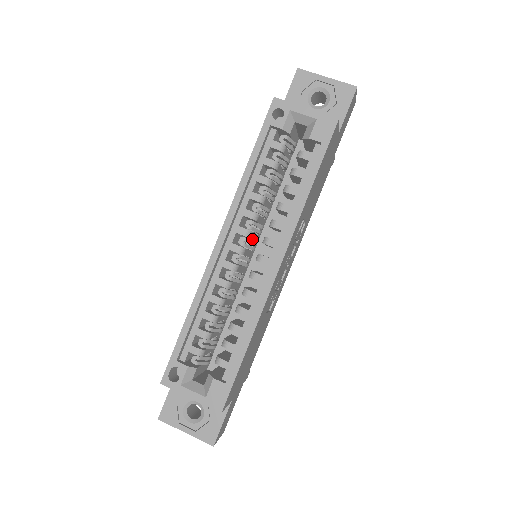
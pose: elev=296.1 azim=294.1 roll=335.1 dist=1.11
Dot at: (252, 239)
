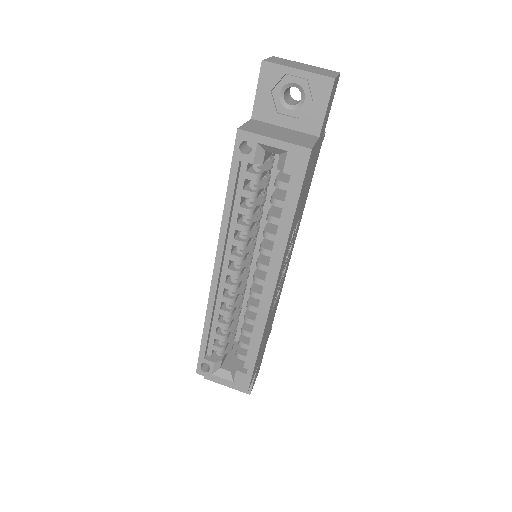
Dot at: occluded
